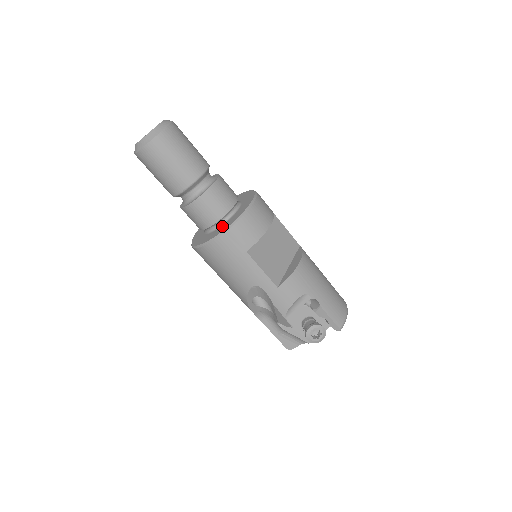
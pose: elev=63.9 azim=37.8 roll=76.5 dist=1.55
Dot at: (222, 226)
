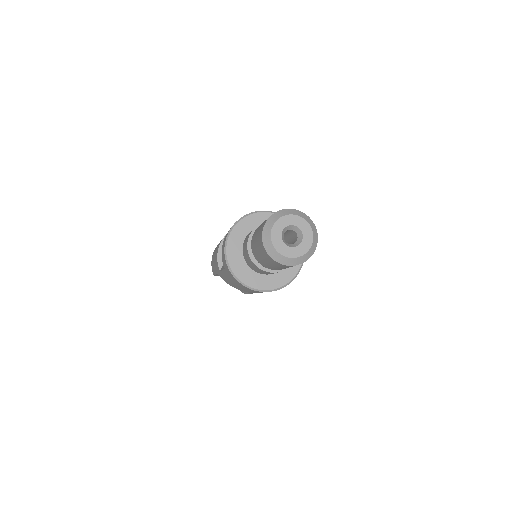
Dot at: (271, 277)
